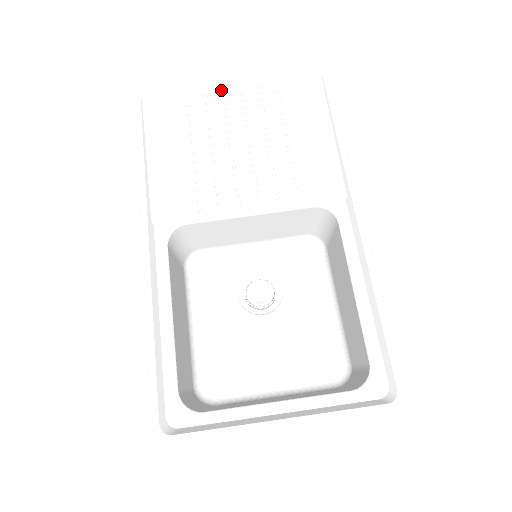
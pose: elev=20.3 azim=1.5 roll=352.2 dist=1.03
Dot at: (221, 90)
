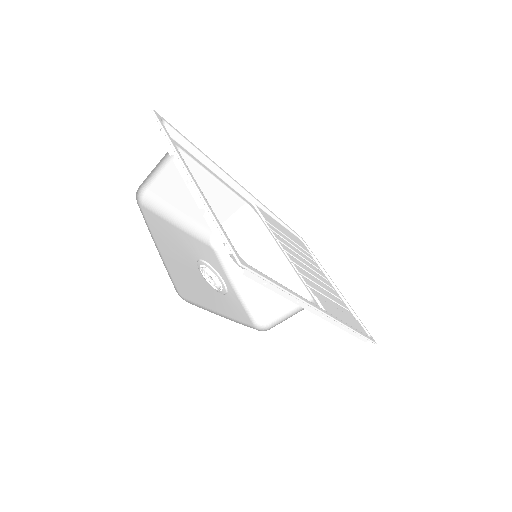
Dot at: (327, 279)
